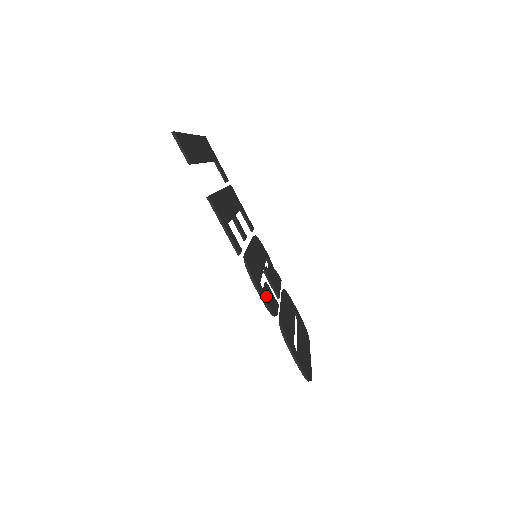
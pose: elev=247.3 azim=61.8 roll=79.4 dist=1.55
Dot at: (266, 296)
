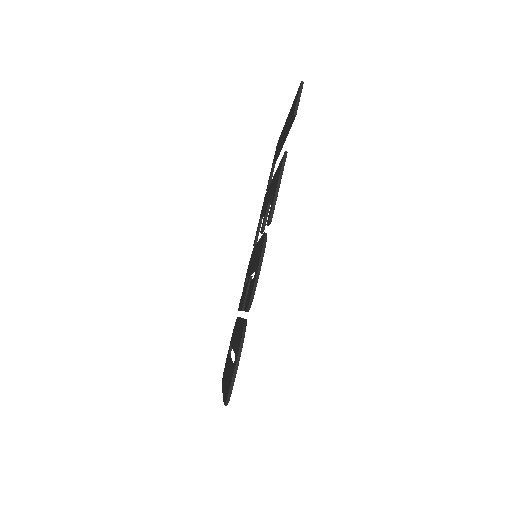
Dot at: occluded
